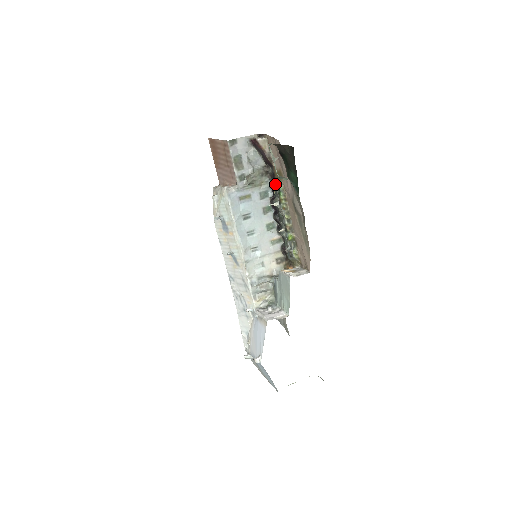
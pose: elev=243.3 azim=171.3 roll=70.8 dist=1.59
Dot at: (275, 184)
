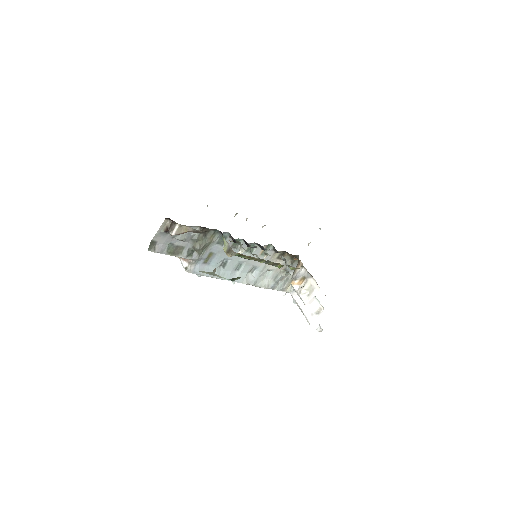
Dot at: occluded
